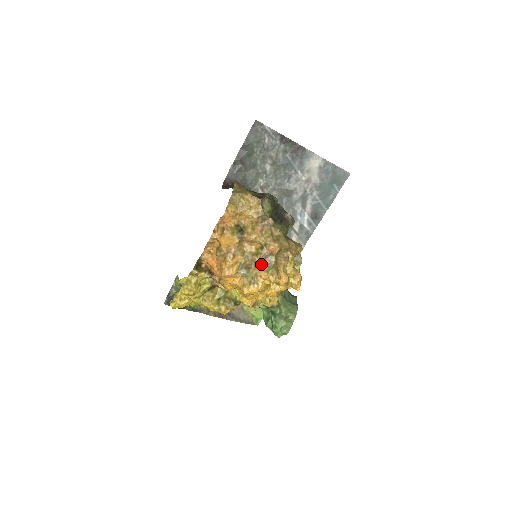
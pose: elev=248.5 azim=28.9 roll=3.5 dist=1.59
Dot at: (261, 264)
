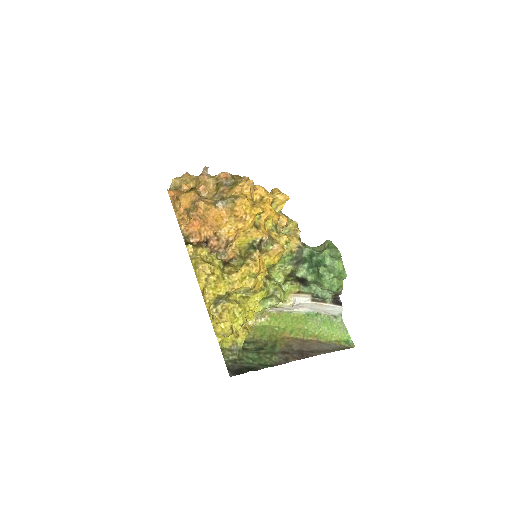
Dot at: (227, 188)
